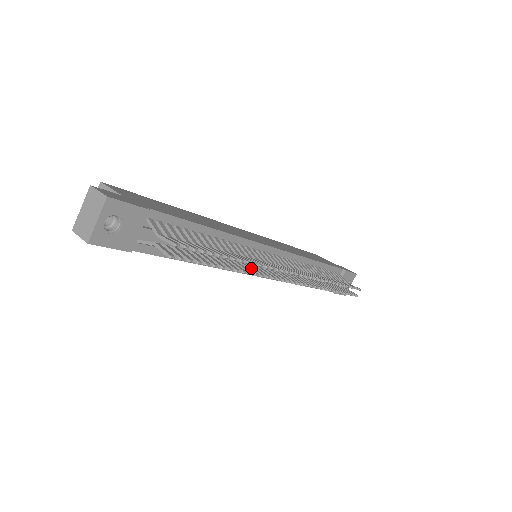
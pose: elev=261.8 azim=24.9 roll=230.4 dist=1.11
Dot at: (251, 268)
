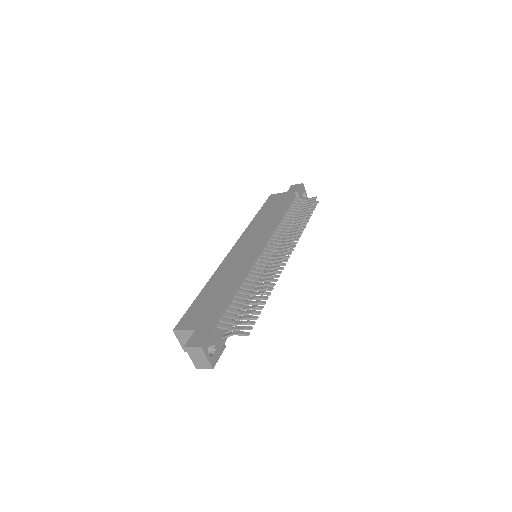
Dot at: (269, 277)
